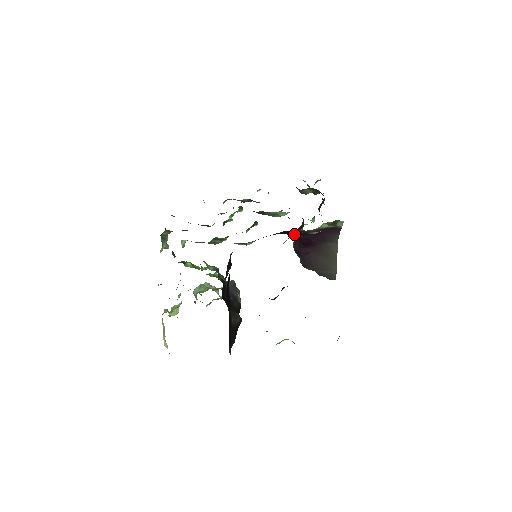
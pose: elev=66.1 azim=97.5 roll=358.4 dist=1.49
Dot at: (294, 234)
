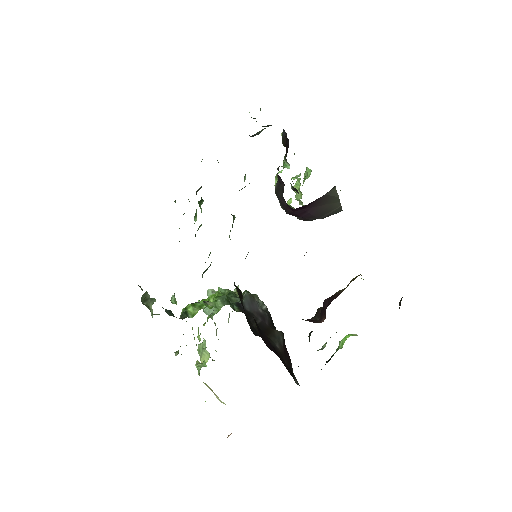
Dot at: occluded
